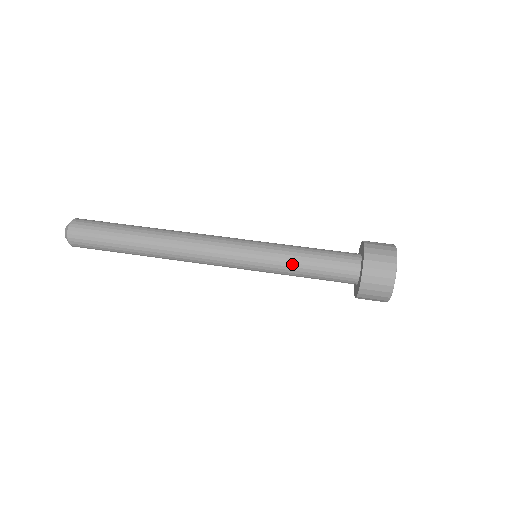
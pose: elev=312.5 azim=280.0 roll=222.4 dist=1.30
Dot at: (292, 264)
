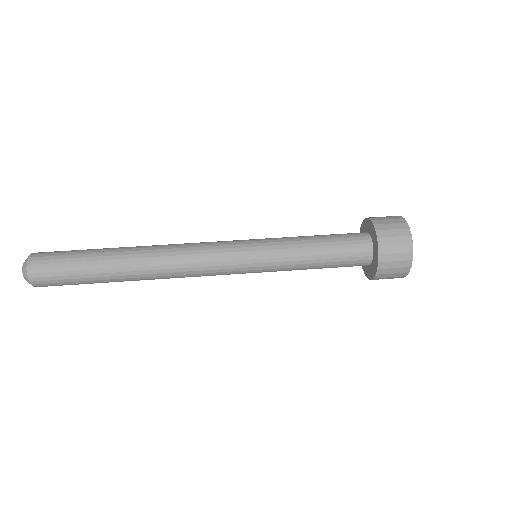
Dot at: (299, 269)
